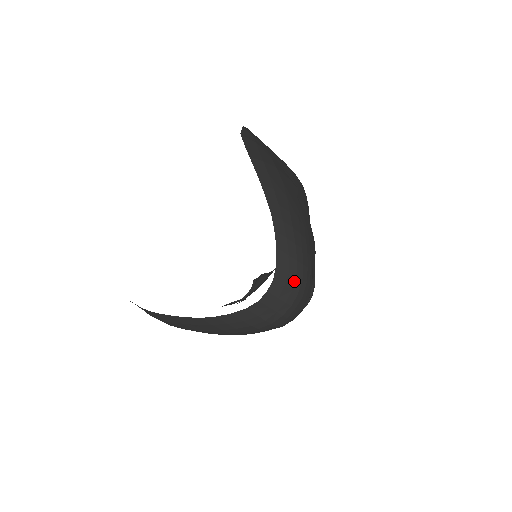
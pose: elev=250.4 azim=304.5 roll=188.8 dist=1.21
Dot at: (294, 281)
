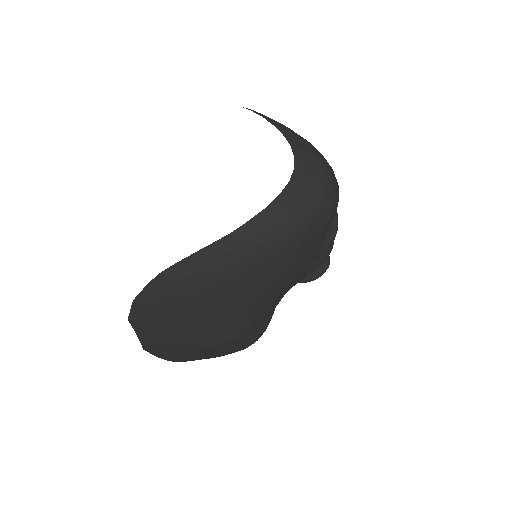
Dot at: (316, 158)
